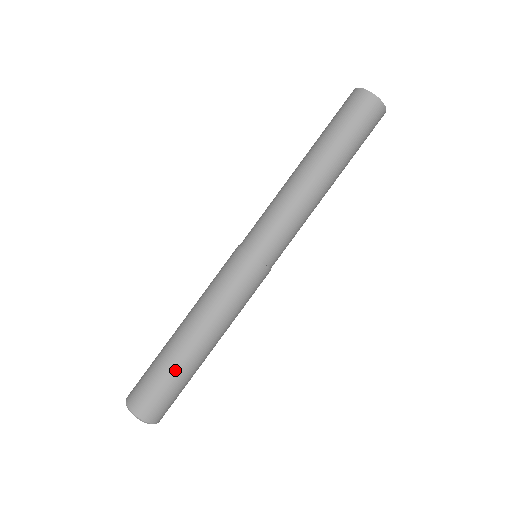
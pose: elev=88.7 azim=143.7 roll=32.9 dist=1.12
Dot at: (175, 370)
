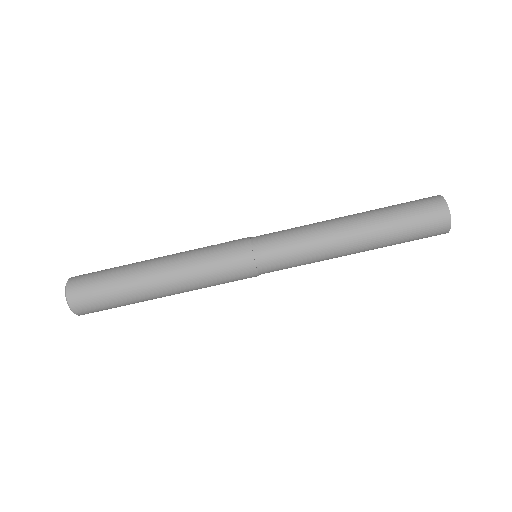
Dot at: (130, 301)
